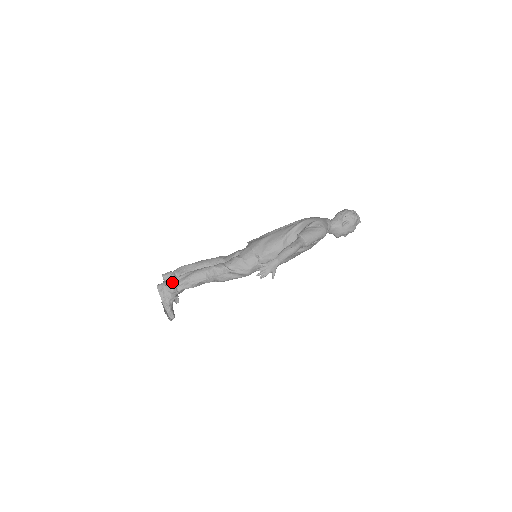
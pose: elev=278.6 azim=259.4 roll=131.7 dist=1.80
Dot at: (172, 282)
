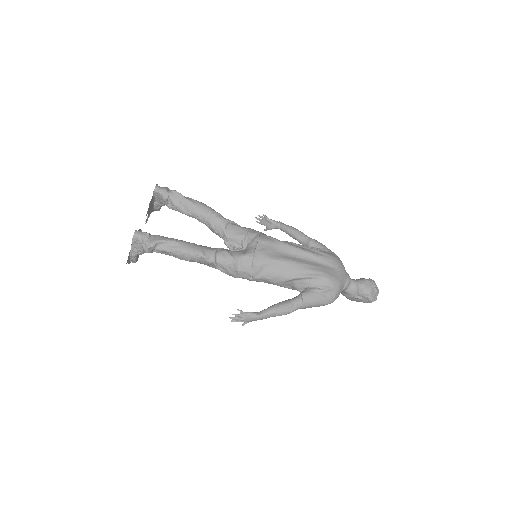
Dot at: (151, 244)
